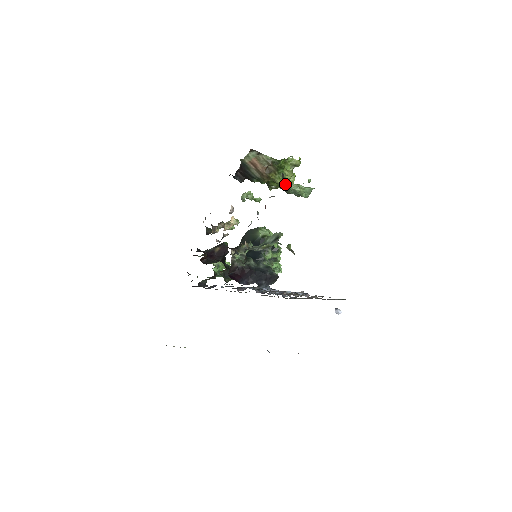
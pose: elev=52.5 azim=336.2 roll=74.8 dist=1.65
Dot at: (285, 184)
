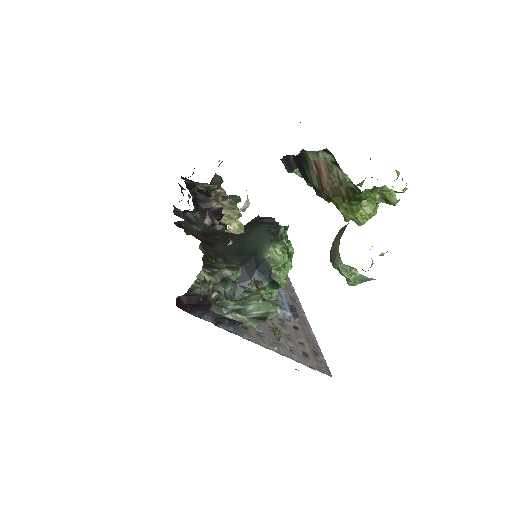
Dot at: (334, 249)
